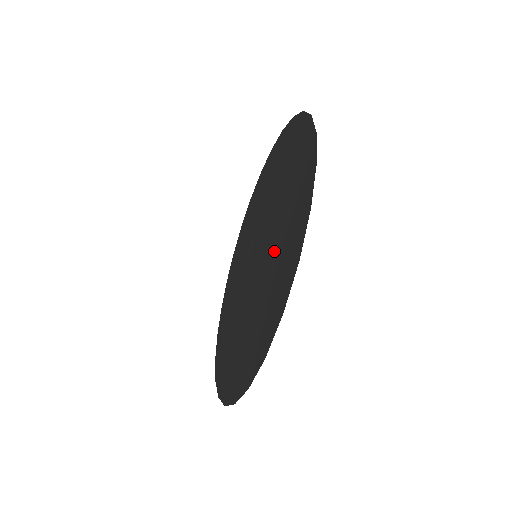
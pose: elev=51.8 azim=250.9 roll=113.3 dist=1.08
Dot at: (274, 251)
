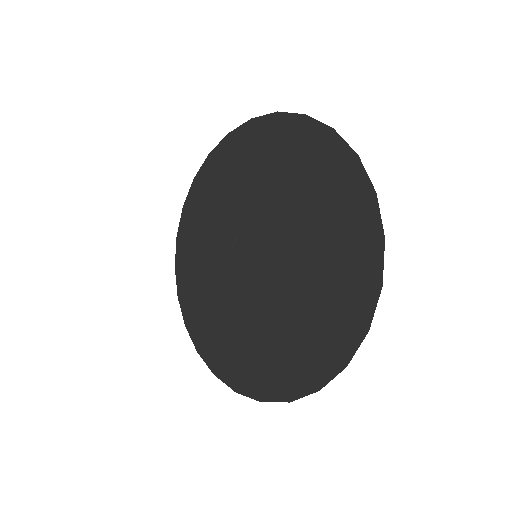
Dot at: (309, 262)
